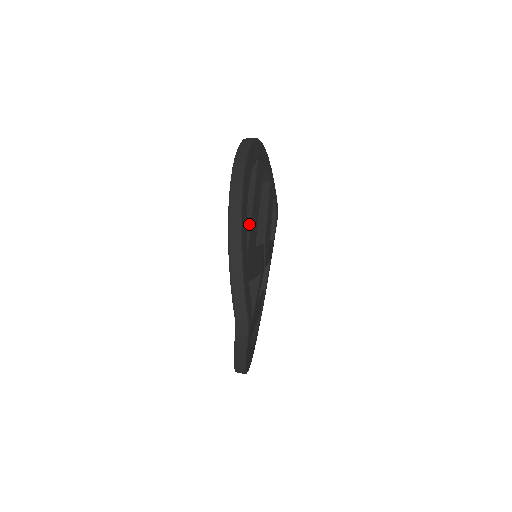
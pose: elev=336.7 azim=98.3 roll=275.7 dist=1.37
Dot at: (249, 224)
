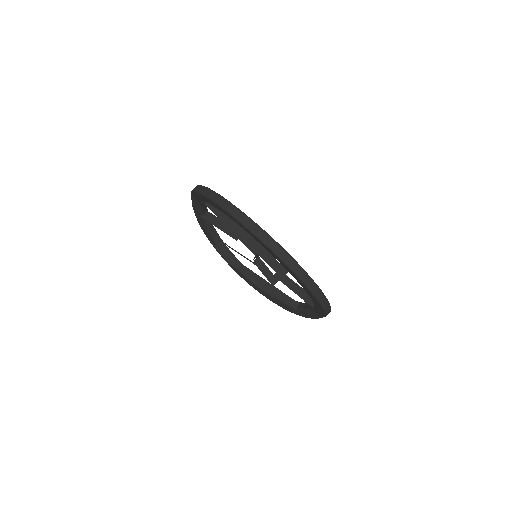
Dot at: occluded
